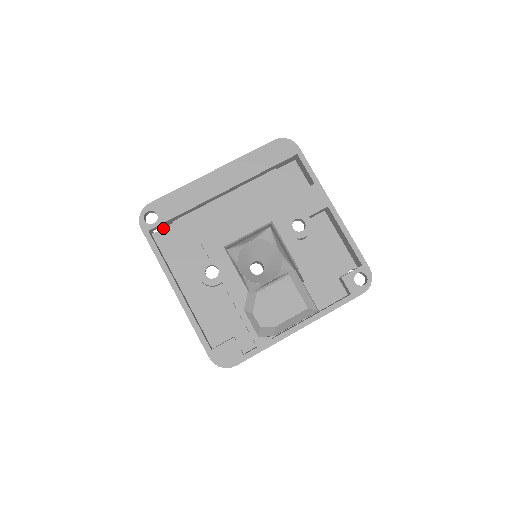
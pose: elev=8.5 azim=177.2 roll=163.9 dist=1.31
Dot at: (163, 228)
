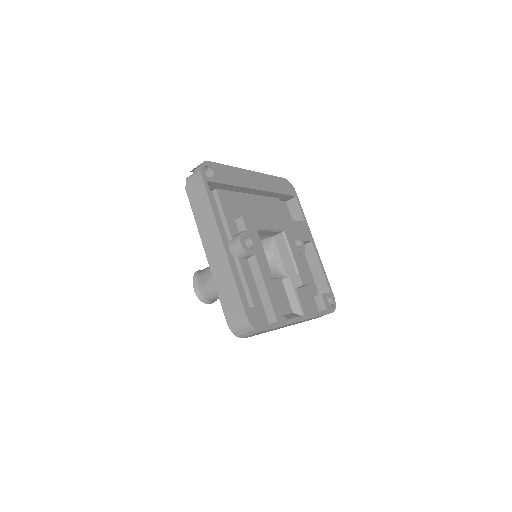
Dot at: occluded
